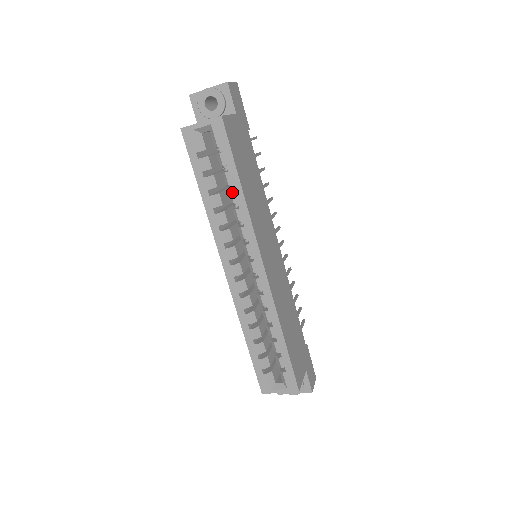
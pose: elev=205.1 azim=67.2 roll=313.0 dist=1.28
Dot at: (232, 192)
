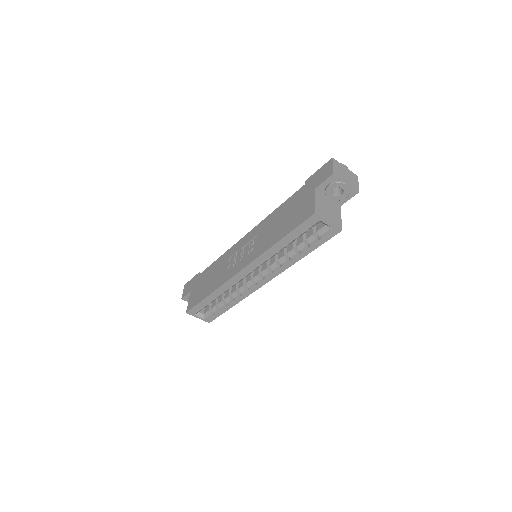
Dot at: (296, 254)
